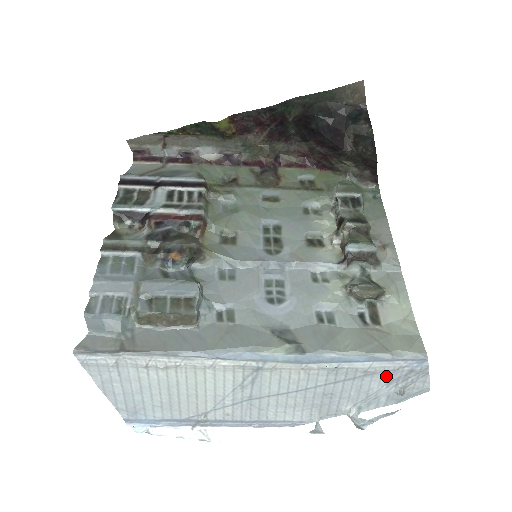
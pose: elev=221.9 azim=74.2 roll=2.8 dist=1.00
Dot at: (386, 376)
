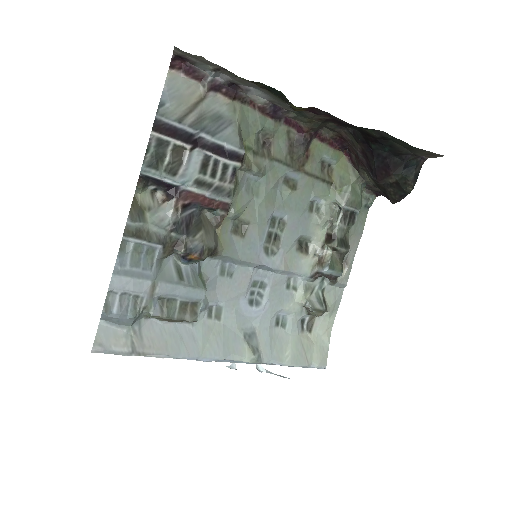
Dot at: occluded
